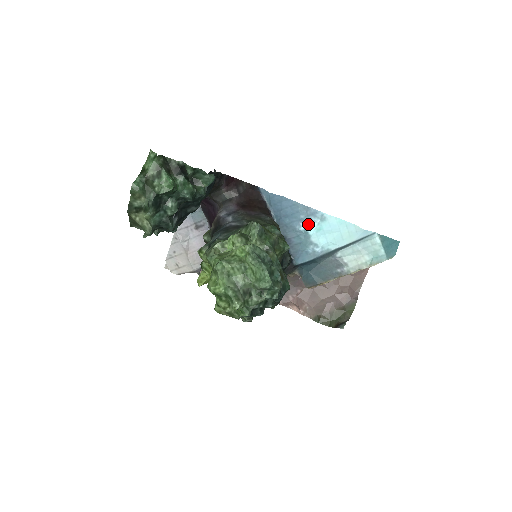
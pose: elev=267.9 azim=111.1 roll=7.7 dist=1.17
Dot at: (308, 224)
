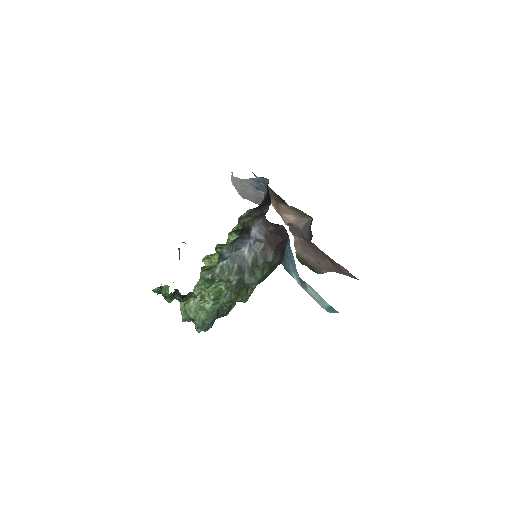
Dot at: (294, 275)
